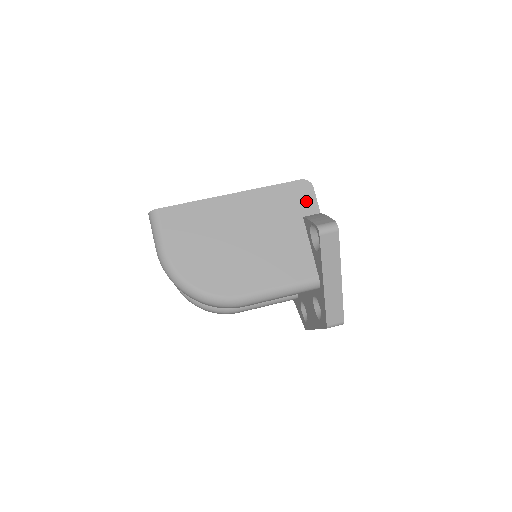
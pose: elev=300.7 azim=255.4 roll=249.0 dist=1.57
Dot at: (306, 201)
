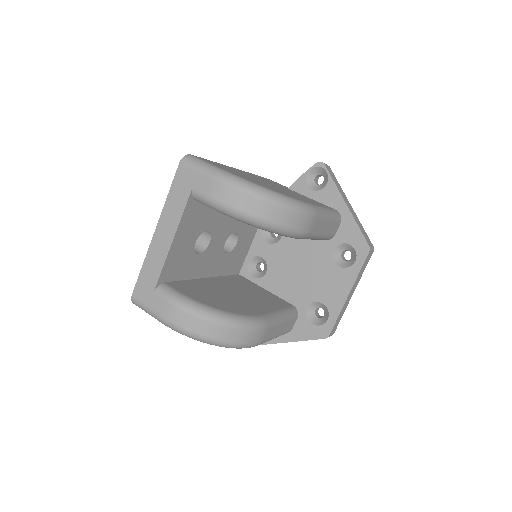
Dot at: (280, 184)
